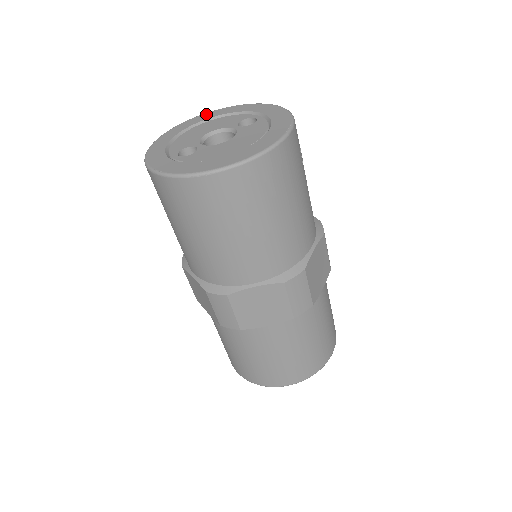
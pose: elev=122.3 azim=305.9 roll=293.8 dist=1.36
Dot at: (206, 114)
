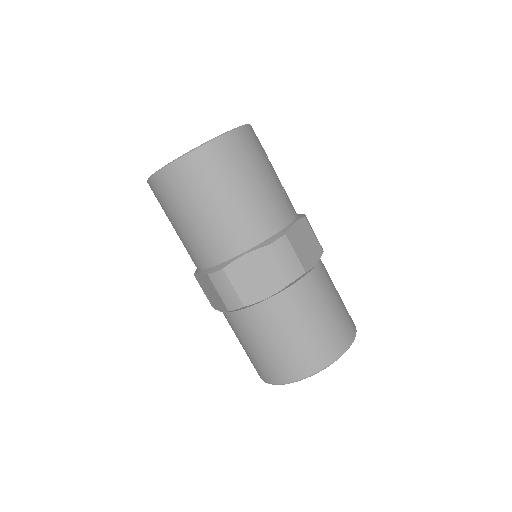
Dot at: occluded
